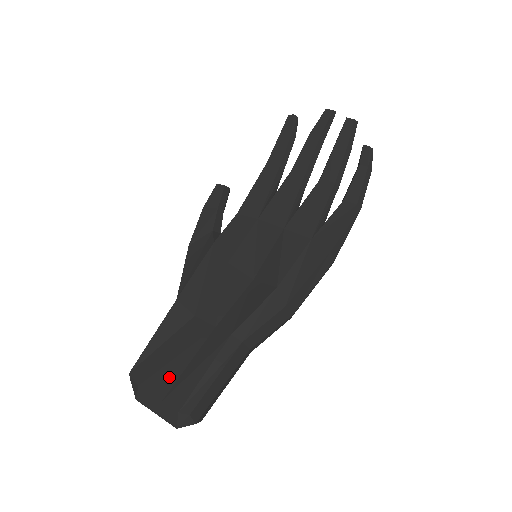
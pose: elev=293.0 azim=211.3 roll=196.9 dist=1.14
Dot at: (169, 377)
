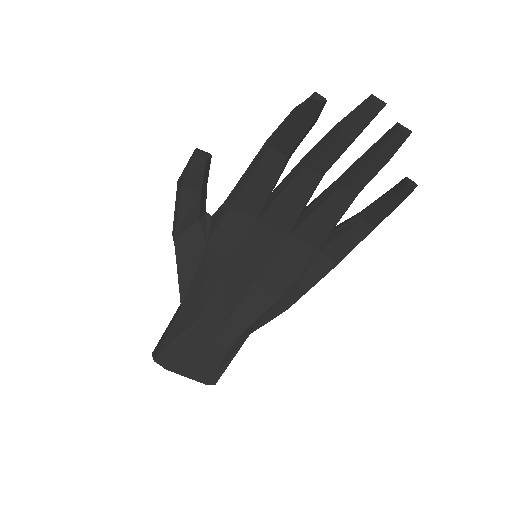
Dot at: (192, 364)
